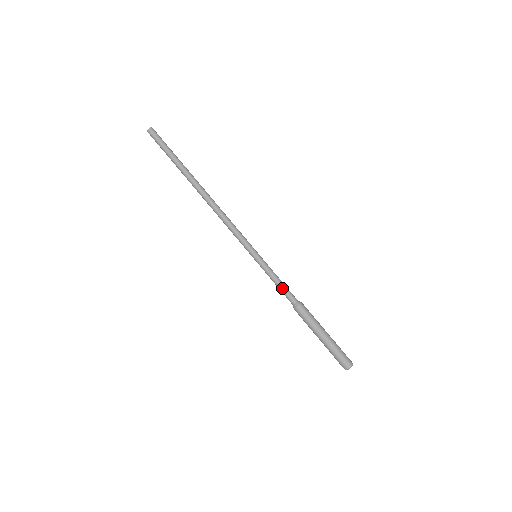
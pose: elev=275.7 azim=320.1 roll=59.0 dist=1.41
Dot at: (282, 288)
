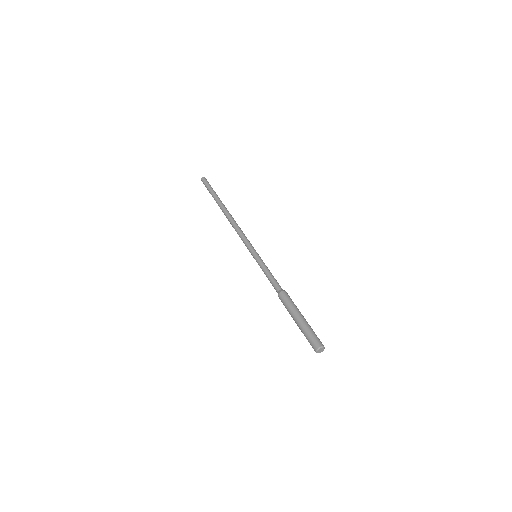
Dot at: (271, 278)
